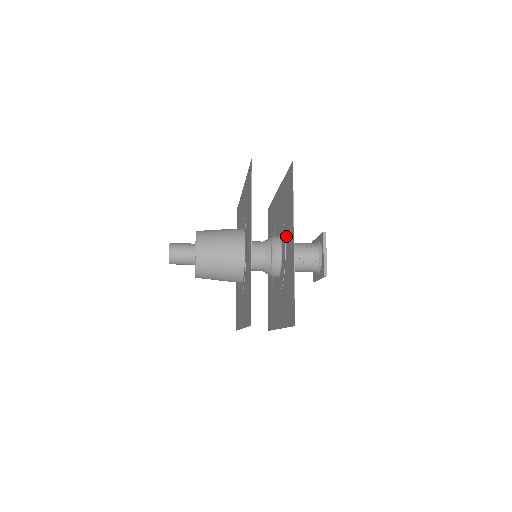
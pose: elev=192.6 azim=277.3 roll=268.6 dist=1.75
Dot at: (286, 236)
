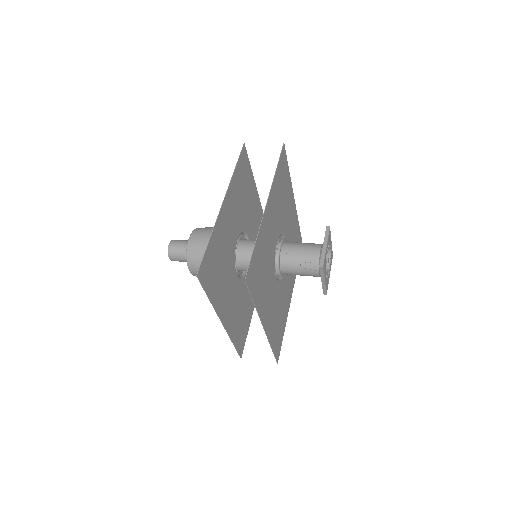
Dot at: (275, 218)
